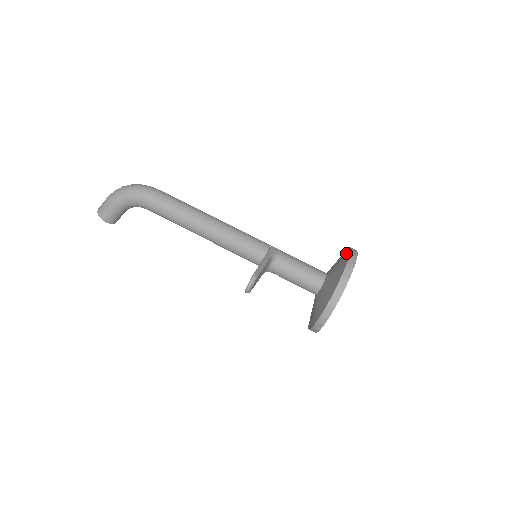
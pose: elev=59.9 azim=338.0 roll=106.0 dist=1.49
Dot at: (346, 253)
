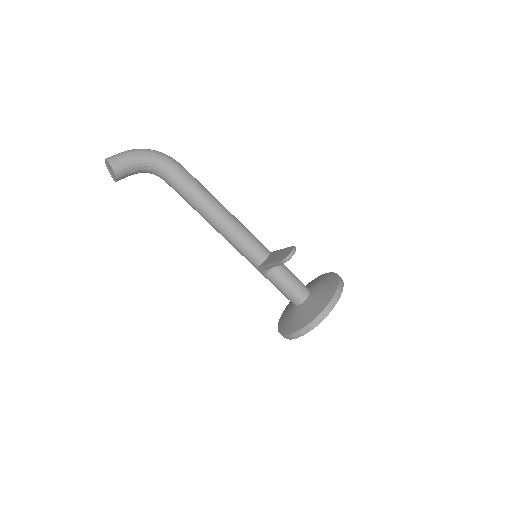
Dot at: (323, 275)
